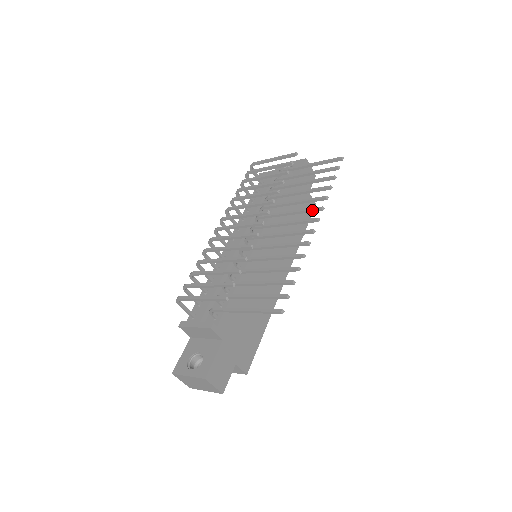
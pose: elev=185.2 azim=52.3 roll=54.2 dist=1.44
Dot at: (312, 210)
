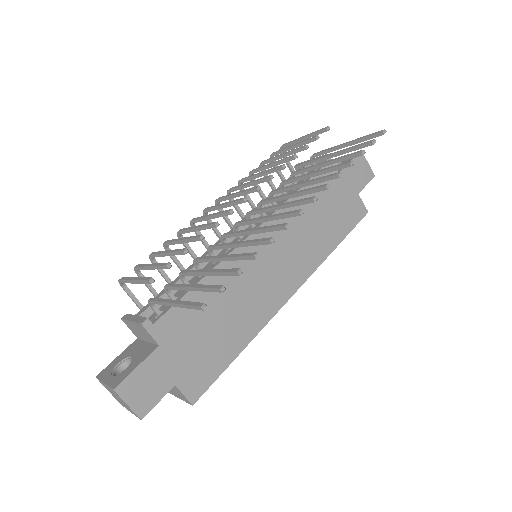
Dot at: (315, 189)
